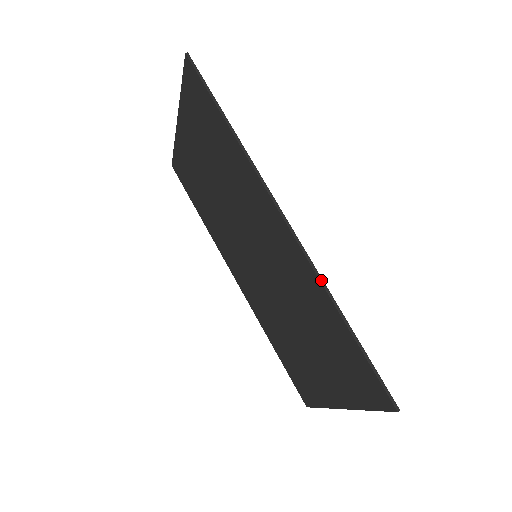
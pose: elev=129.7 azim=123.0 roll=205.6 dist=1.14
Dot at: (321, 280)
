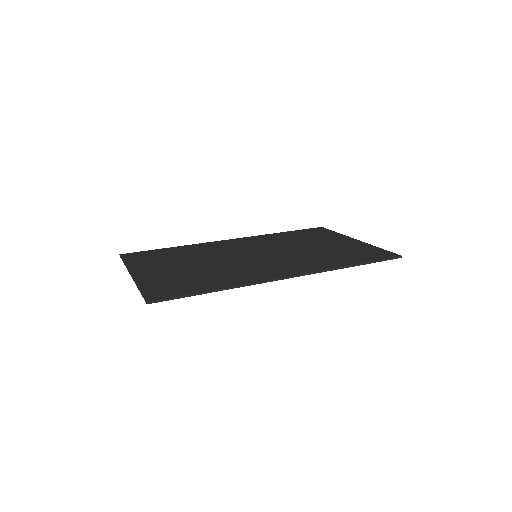
Dot at: (331, 270)
